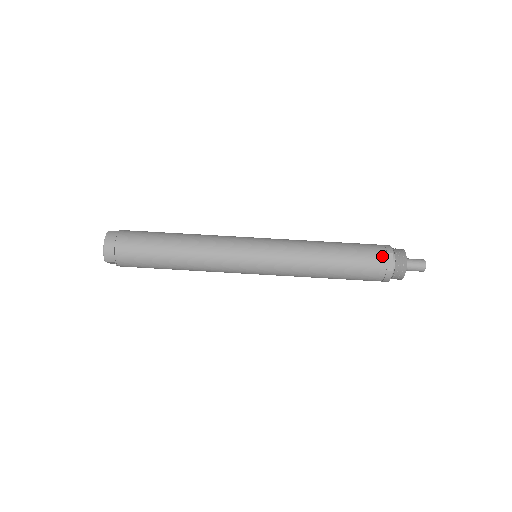
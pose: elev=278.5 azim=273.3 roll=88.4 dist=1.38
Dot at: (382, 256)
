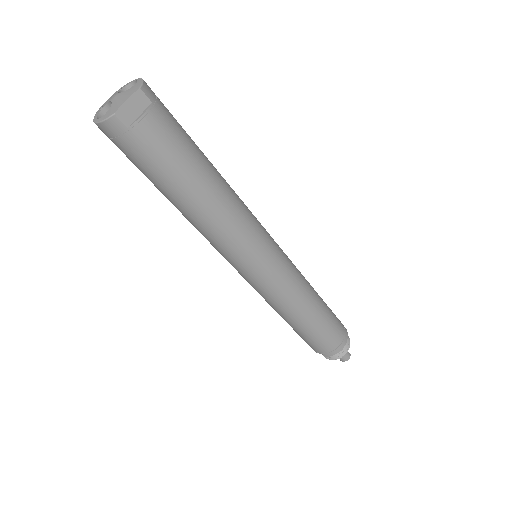
Dot at: (316, 351)
